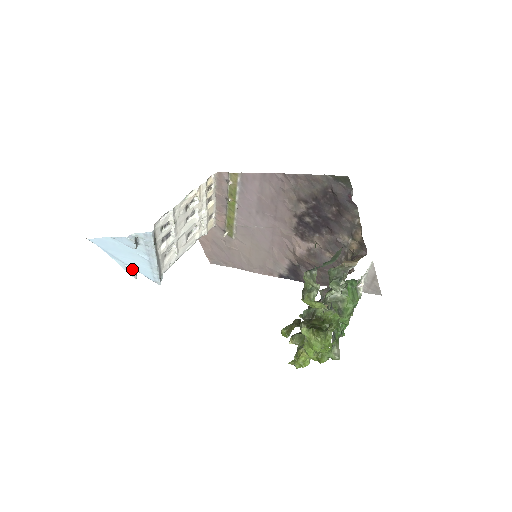
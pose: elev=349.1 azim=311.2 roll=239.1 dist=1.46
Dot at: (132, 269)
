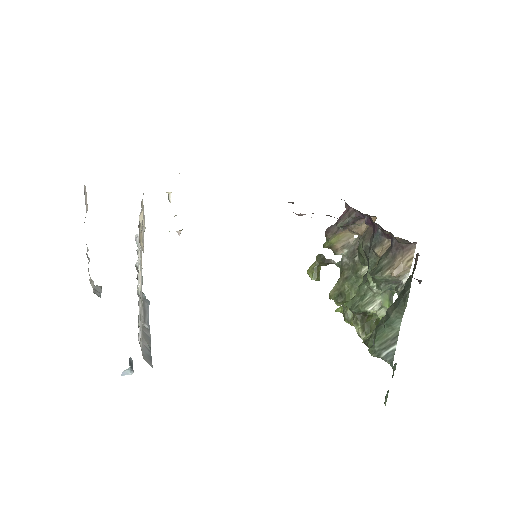
Dot at: occluded
